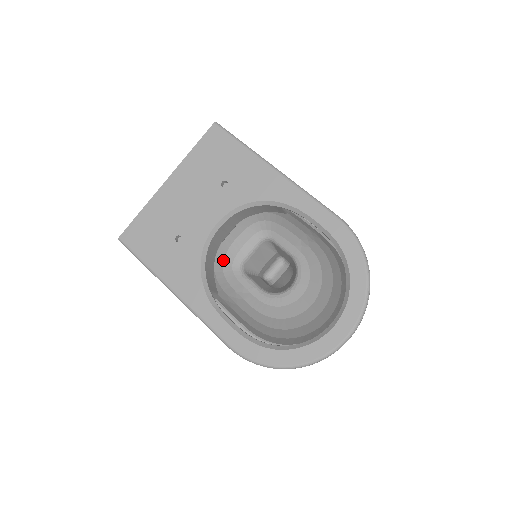
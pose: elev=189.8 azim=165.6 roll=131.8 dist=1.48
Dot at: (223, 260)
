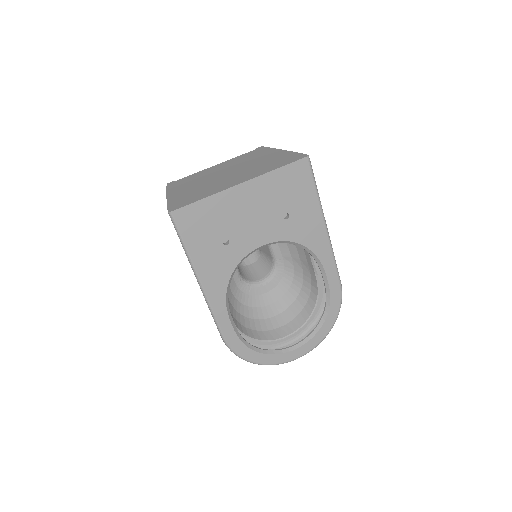
Dot at: occluded
